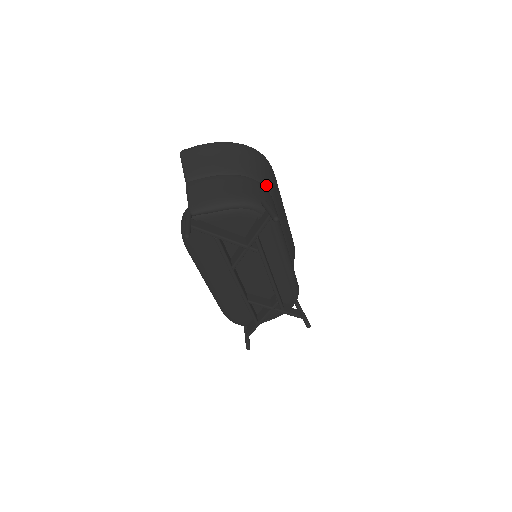
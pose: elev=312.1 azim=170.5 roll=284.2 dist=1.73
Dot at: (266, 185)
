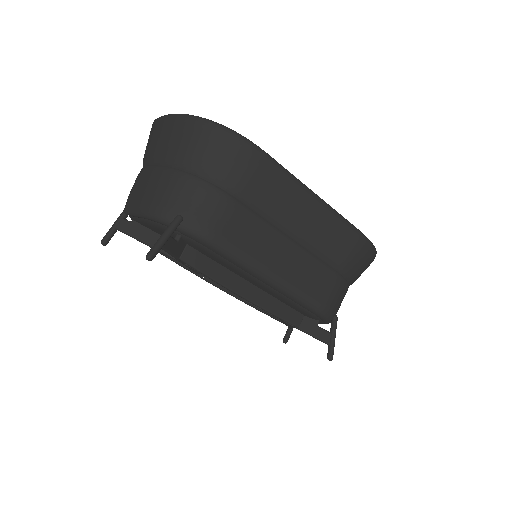
Dot at: (220, 182)
